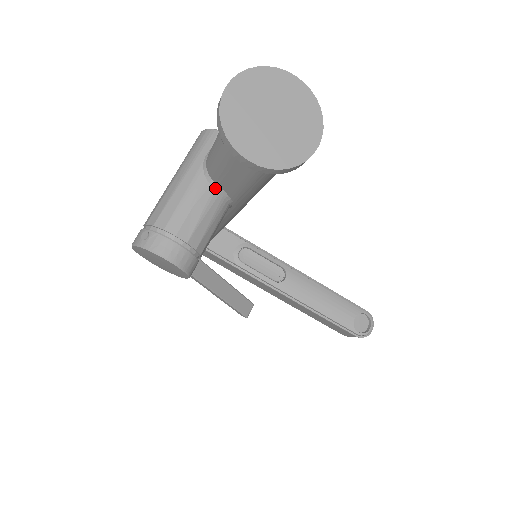
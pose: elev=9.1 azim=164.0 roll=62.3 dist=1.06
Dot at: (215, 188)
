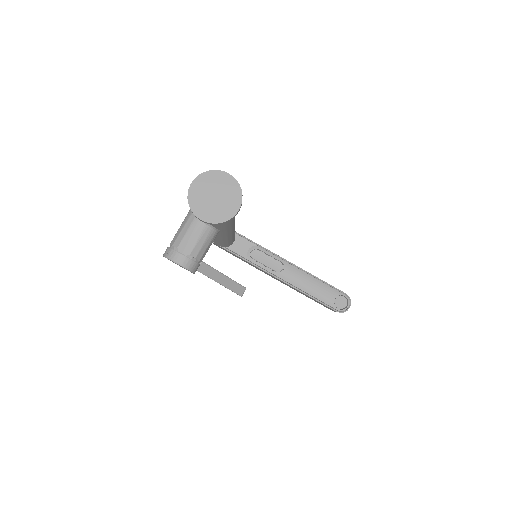
Dot at: (206, 224)
